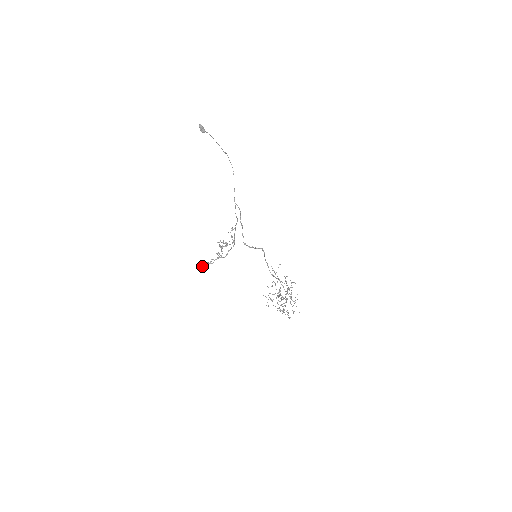
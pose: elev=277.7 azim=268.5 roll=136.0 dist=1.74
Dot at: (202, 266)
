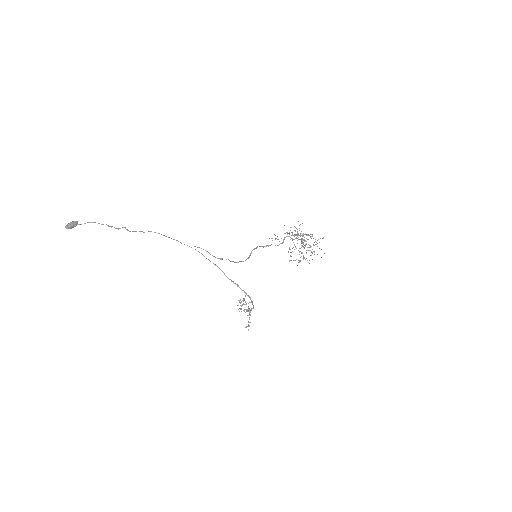
Dot at: (249, 326)
